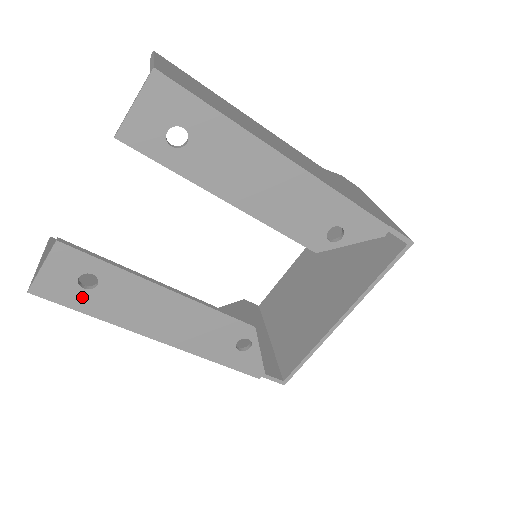
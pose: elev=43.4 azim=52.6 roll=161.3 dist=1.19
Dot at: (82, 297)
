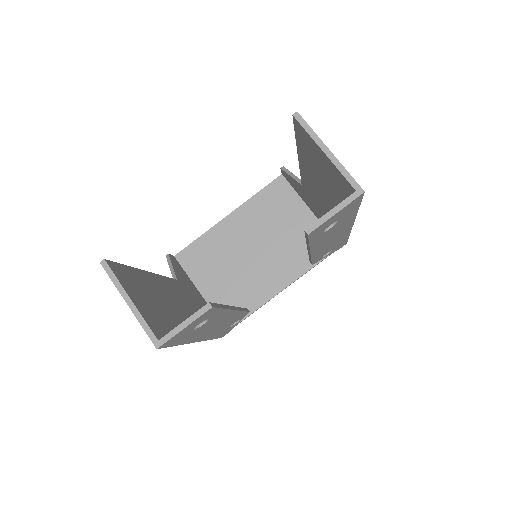
Dot at: (186, 336)
